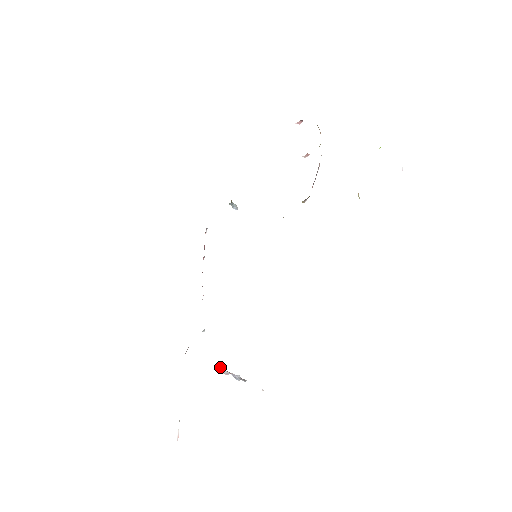
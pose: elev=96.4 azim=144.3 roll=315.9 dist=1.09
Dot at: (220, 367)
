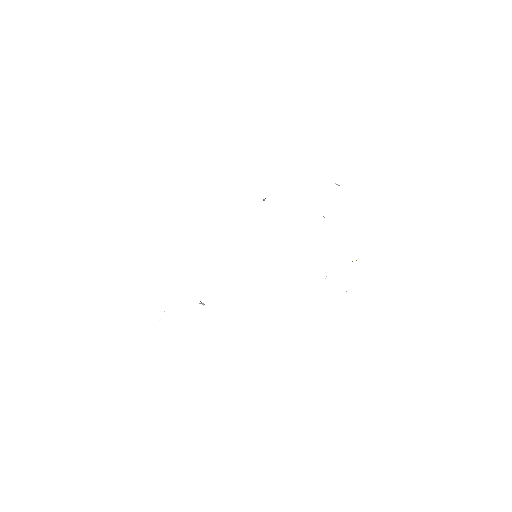
Dot at: occluded
